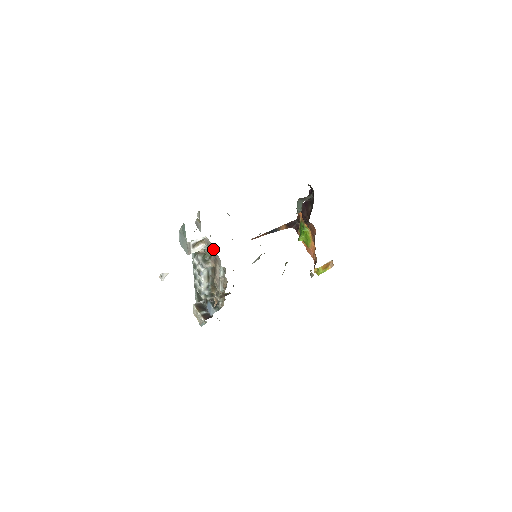
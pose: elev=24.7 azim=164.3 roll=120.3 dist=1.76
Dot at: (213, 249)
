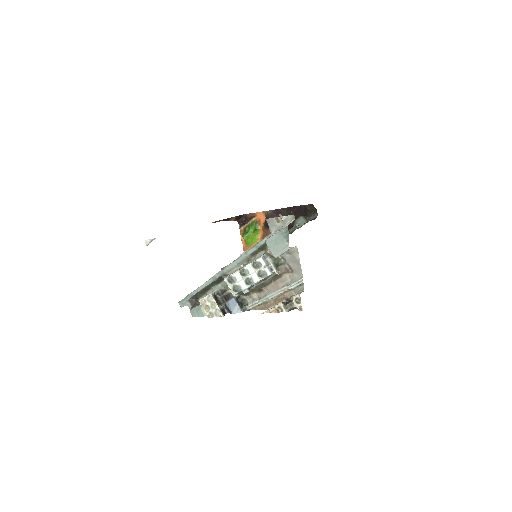
Dot at: (298, 261)
